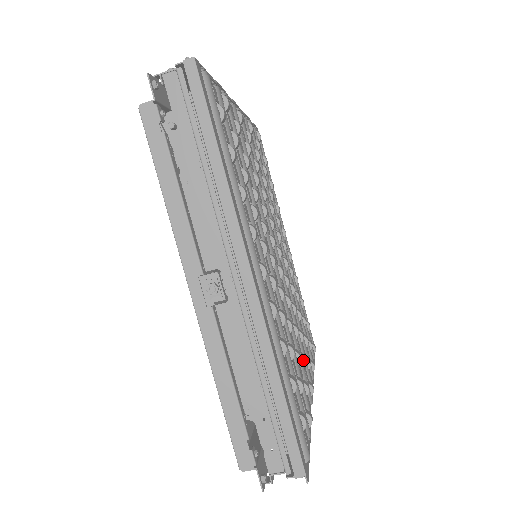
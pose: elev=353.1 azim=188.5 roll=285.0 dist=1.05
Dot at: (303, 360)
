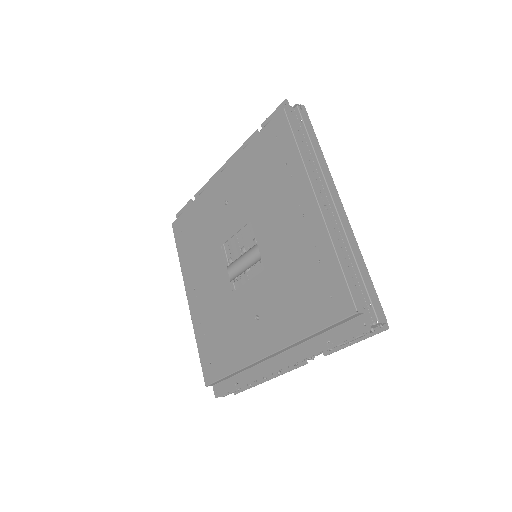
Dot at: occluded
